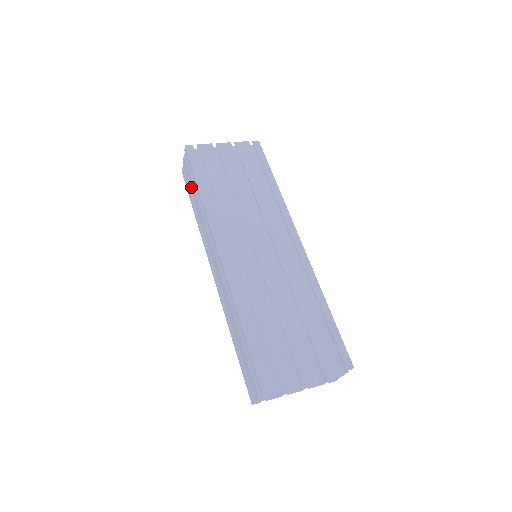
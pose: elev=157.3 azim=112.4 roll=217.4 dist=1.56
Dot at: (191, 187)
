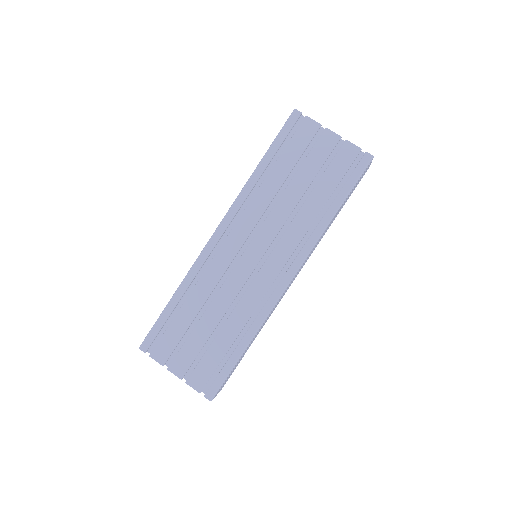
Dot at: occluded
